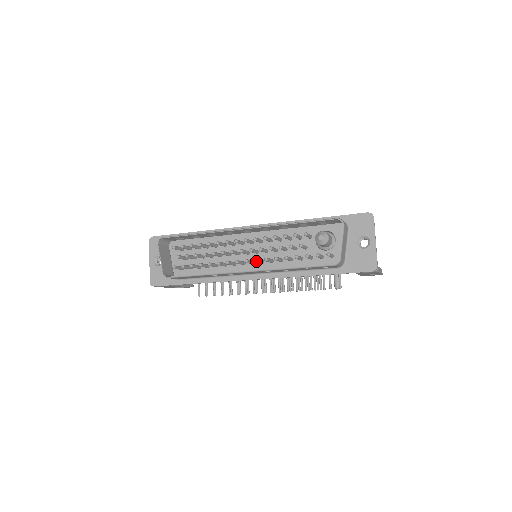
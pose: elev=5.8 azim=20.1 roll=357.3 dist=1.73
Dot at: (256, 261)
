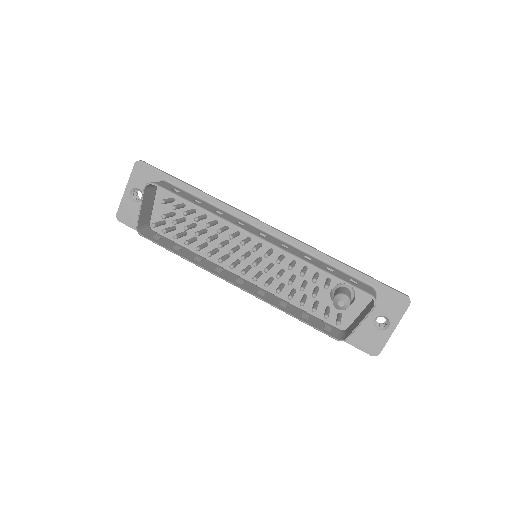
Dot at: (254, 280)
